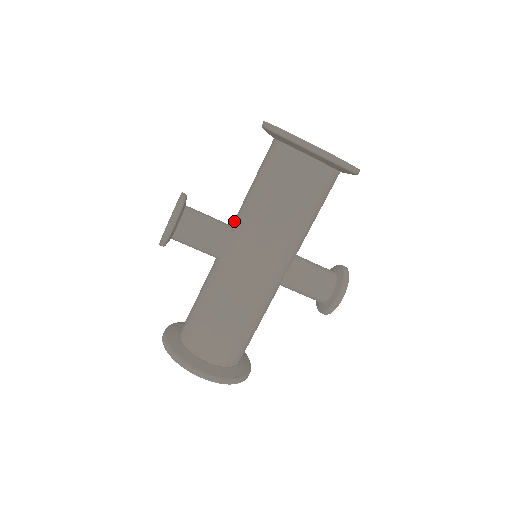
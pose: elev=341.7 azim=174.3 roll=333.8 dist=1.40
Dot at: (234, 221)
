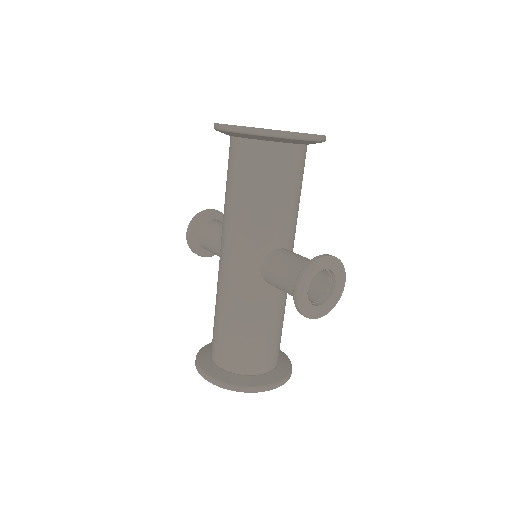
Dot at: occluded
